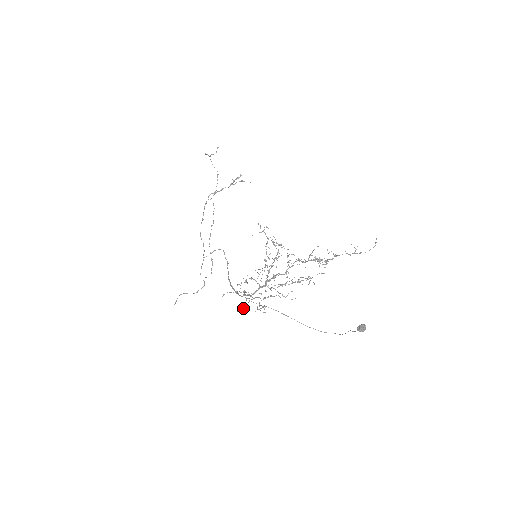
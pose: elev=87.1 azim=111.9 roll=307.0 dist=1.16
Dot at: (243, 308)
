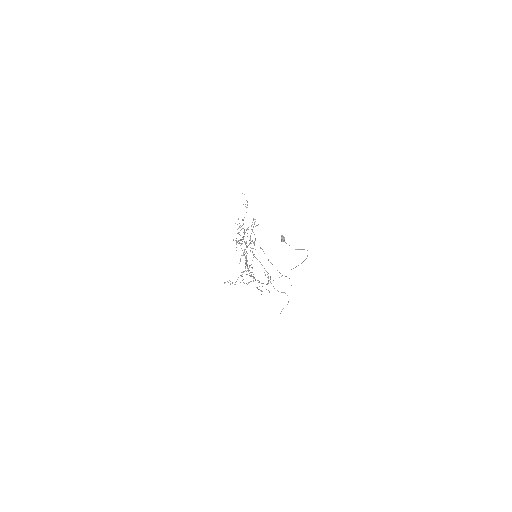
Dot at: occluded
